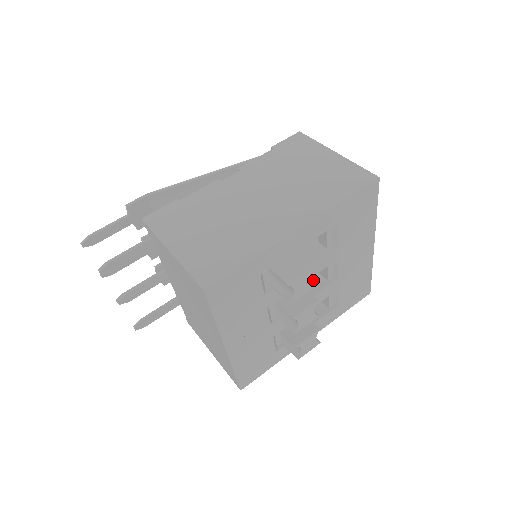
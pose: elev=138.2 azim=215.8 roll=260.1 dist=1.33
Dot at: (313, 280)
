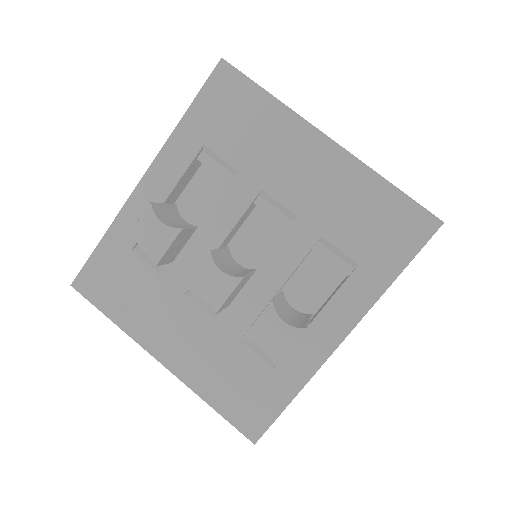
Dot at: occluded
